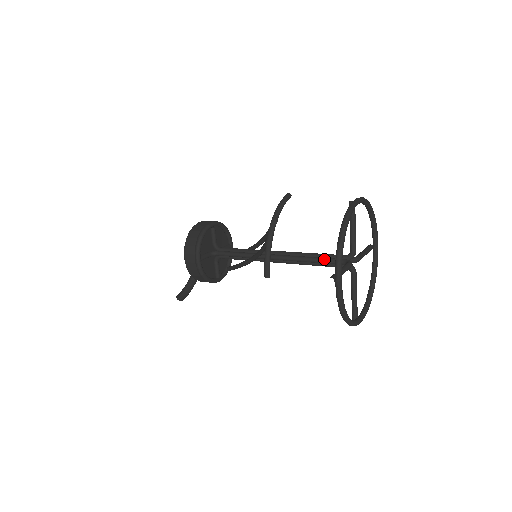
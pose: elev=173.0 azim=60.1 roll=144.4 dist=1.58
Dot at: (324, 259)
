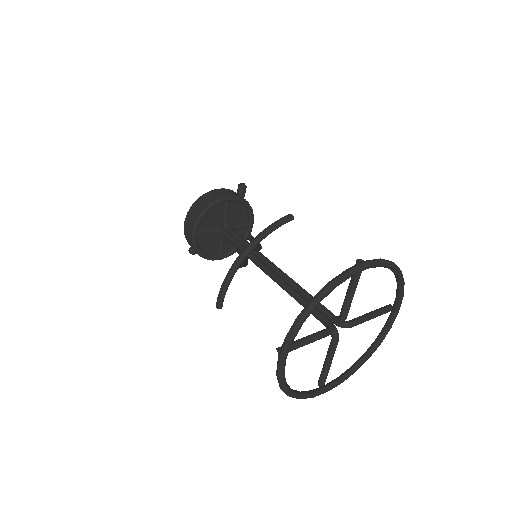
Dot at: occluded
